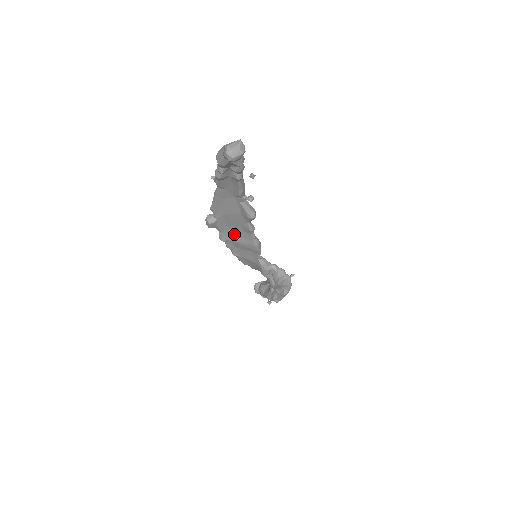
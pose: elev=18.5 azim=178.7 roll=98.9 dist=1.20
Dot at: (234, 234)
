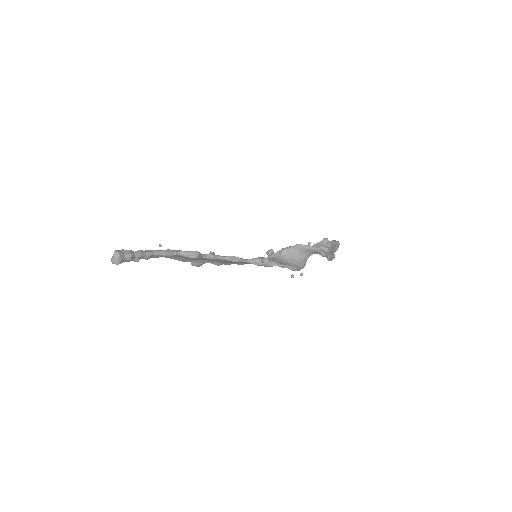
Dot at: (216, 261)
